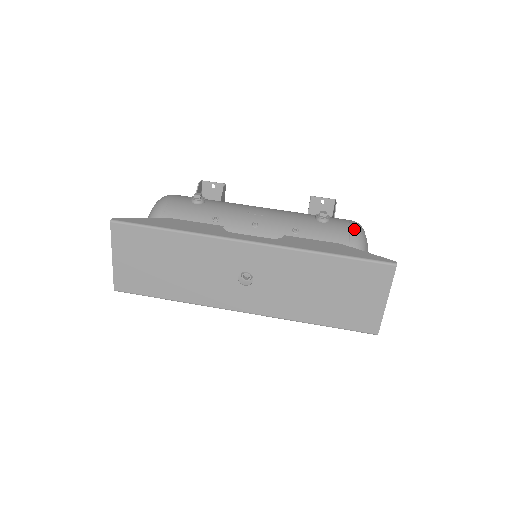
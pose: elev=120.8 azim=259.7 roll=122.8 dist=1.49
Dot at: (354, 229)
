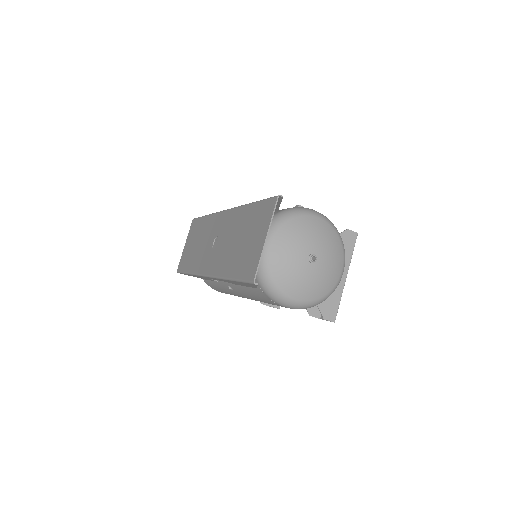
Dot at: occluded
